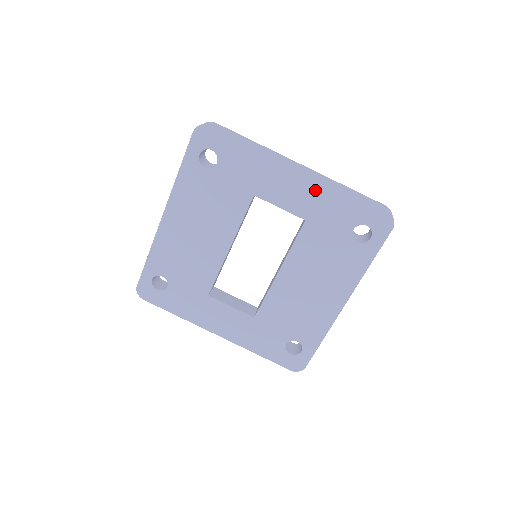
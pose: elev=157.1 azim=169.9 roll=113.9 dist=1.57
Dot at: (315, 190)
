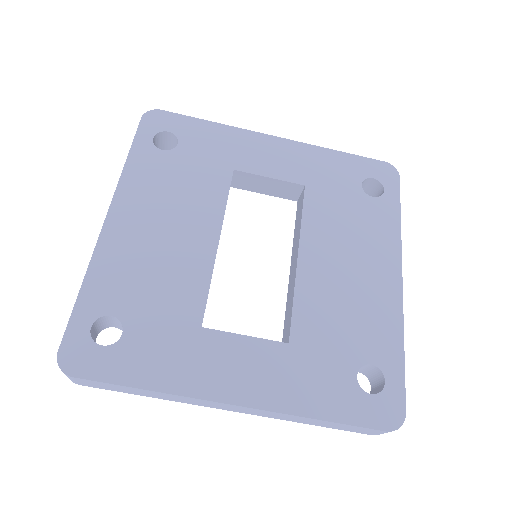
Dot at: (302, 153)
